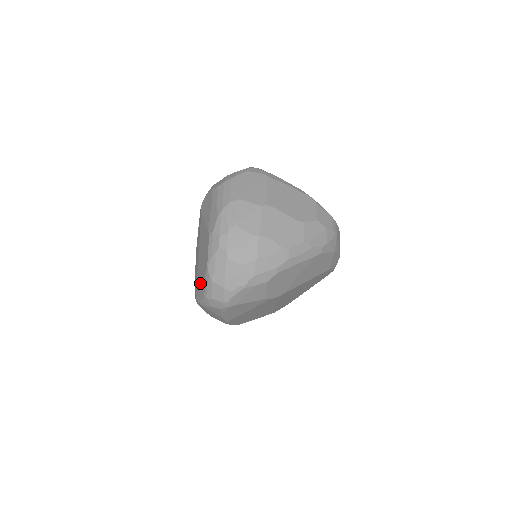
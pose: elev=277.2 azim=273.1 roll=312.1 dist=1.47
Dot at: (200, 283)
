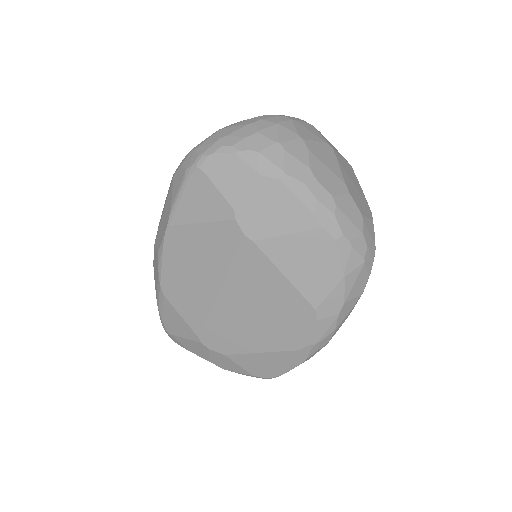
Dot at: occluded
